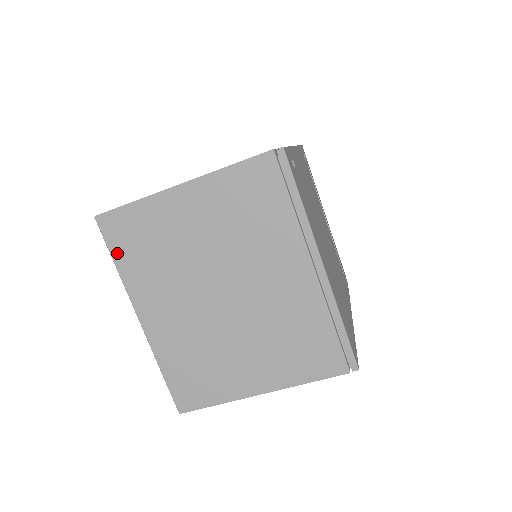
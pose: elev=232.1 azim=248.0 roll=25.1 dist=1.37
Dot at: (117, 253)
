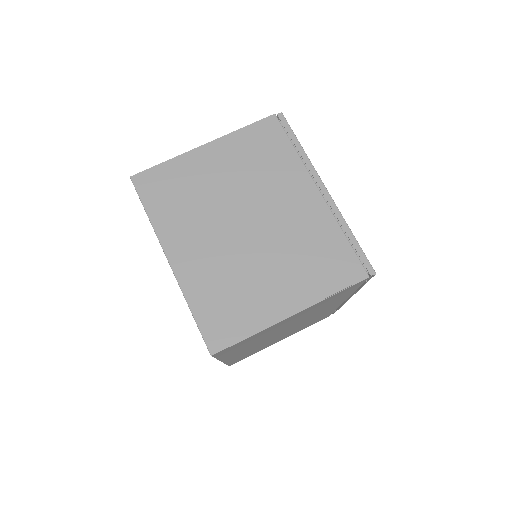
Dot at: (149, 203)
